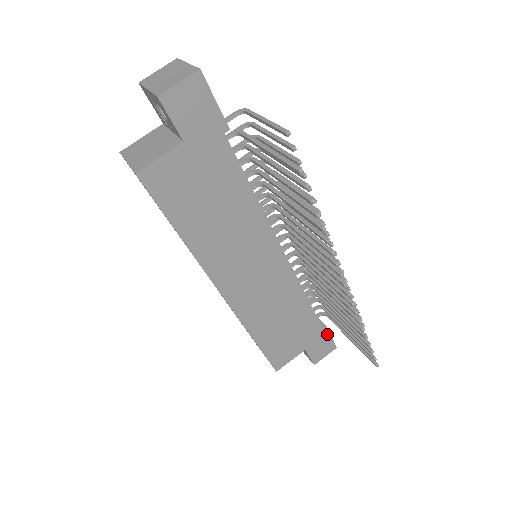
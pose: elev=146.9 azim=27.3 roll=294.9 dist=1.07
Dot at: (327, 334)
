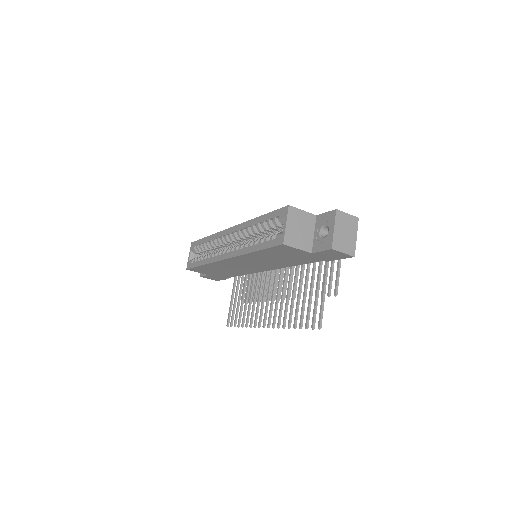
Dot at: (224, 279)
